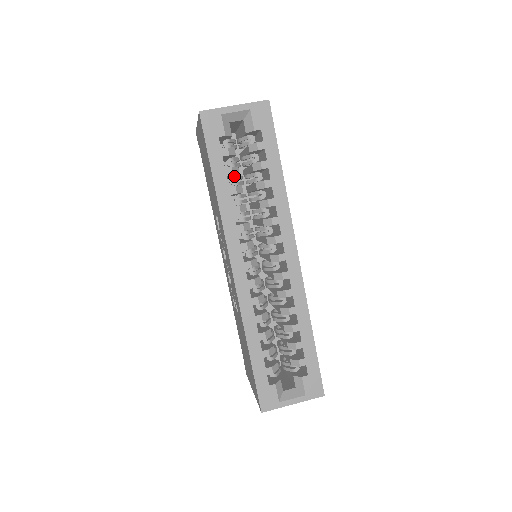
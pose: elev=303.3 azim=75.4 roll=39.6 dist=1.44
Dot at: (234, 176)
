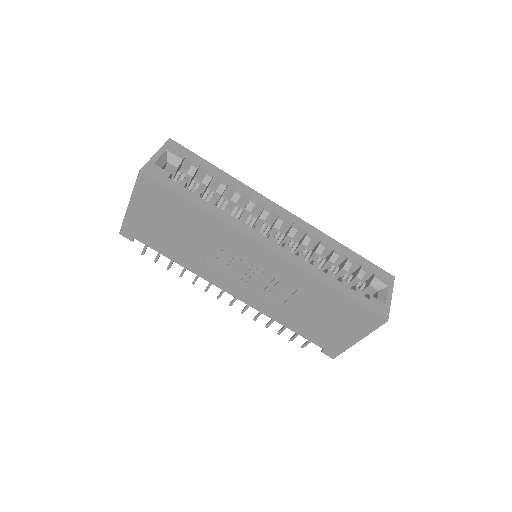
Dot at: occluded
